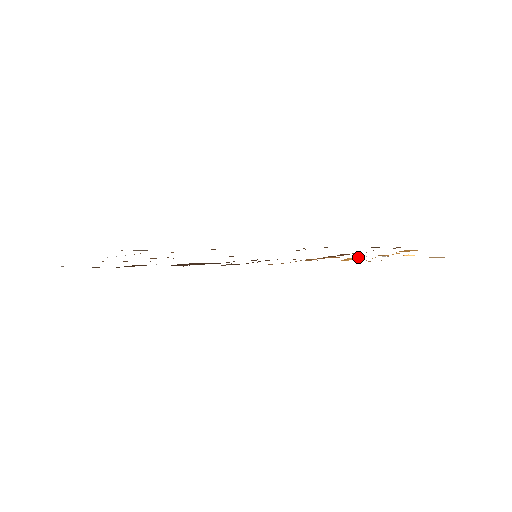
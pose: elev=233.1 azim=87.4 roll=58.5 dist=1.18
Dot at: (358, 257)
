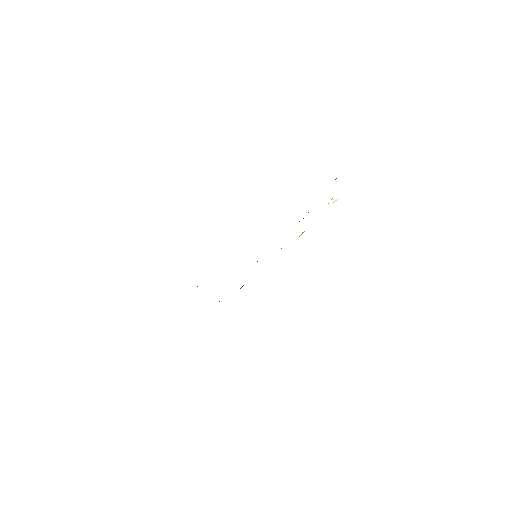
Dot at: occluded
